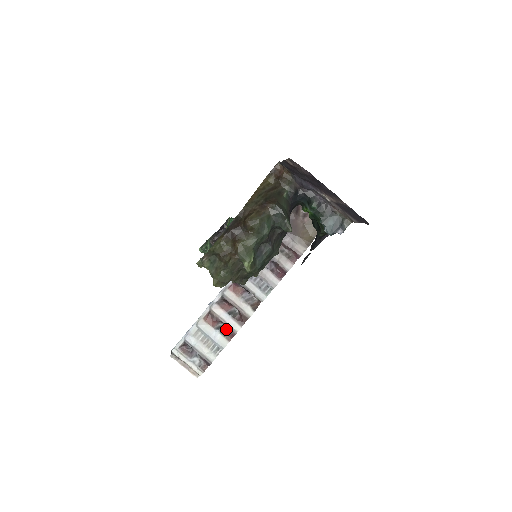
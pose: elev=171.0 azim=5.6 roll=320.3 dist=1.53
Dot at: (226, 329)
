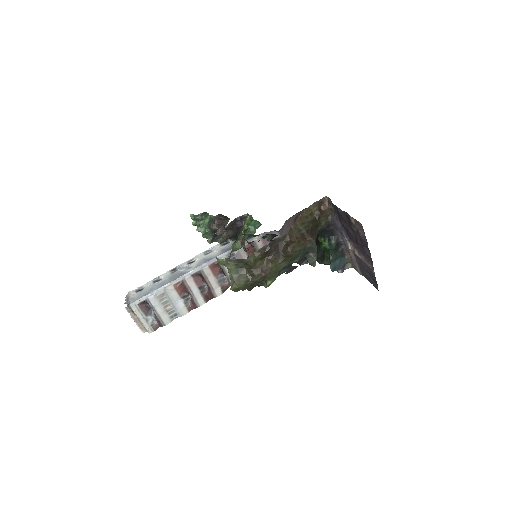
Dot at: (189, 299)
